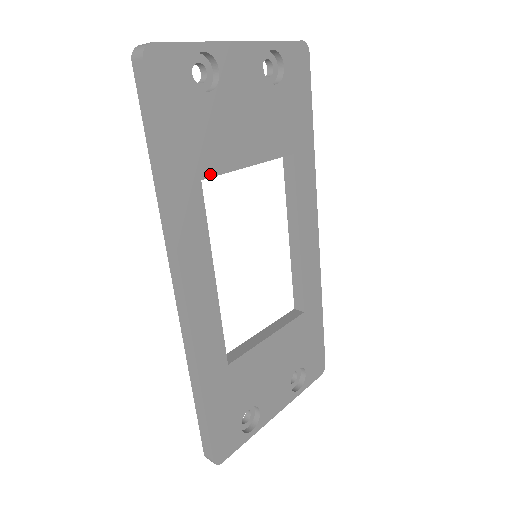
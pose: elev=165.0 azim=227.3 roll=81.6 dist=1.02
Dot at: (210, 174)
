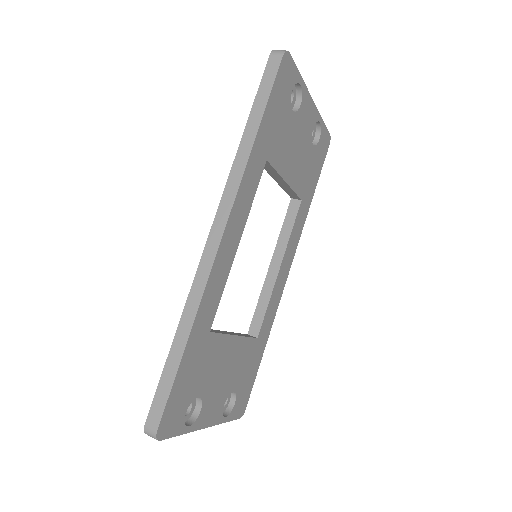
Dot at: (271, 162)
